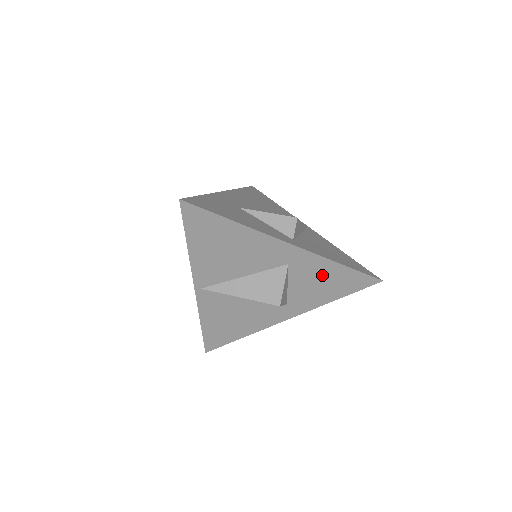
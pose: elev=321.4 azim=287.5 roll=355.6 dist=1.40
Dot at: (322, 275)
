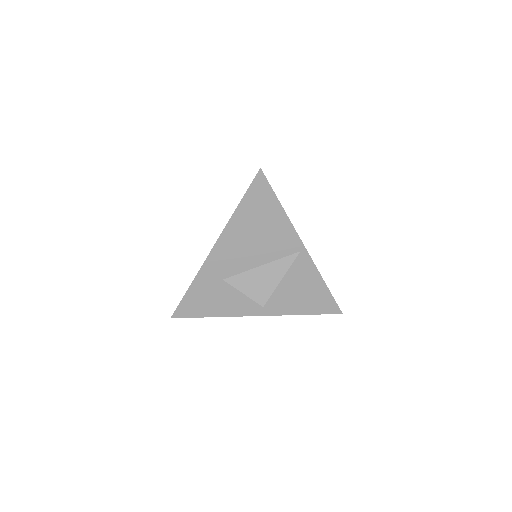
Dot at: occluded
